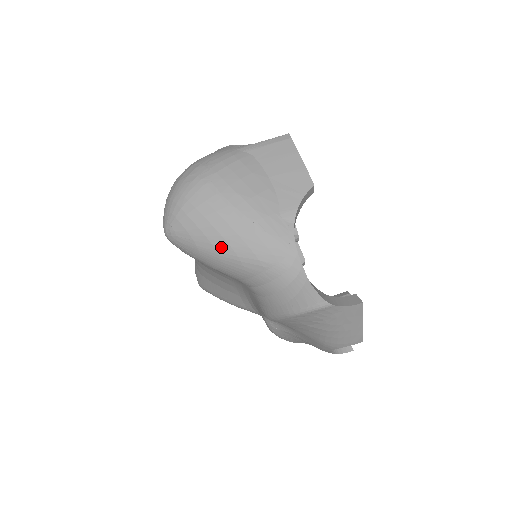
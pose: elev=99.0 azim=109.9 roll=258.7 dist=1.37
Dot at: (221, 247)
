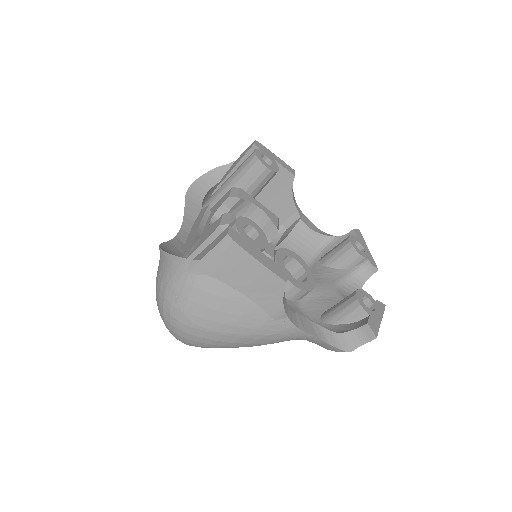
Dot at: occluded
